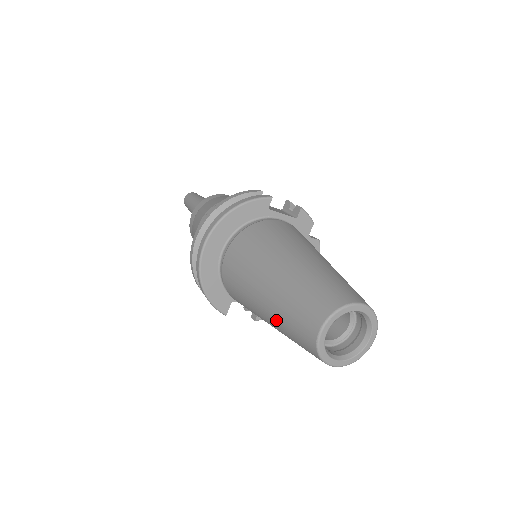
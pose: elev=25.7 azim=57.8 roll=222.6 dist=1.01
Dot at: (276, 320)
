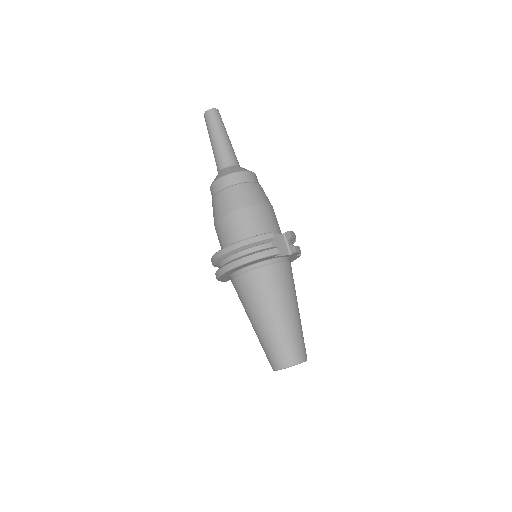
Dot at: (258, 338)
